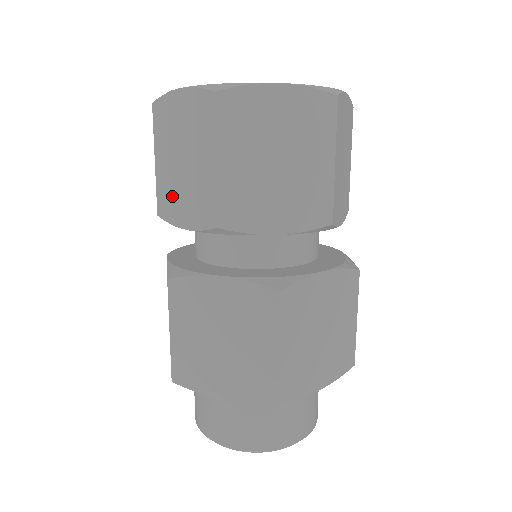
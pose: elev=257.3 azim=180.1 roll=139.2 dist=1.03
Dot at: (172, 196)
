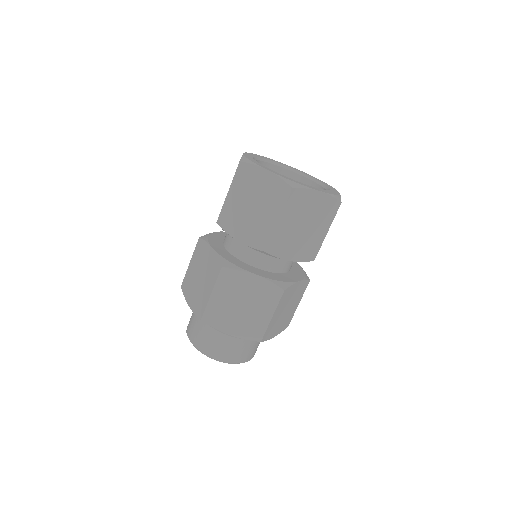
Dot at: (235, 219)
